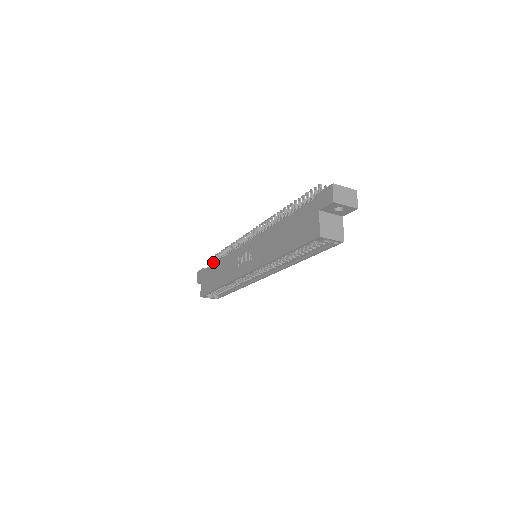
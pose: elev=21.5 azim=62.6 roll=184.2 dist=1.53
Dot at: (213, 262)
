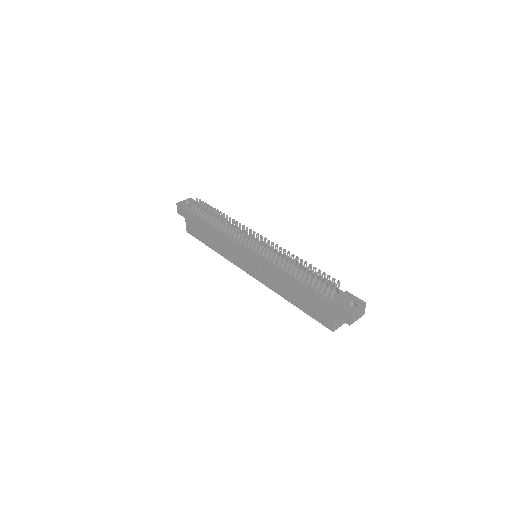
Dot at: (196, 207)
